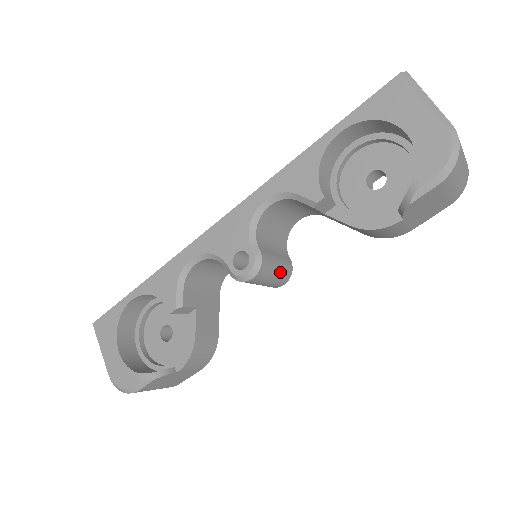
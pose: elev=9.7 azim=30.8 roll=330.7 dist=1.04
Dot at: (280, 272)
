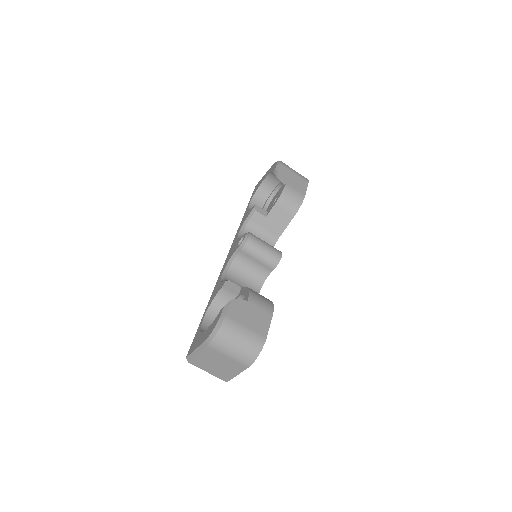
Dot at: (269, 245)
